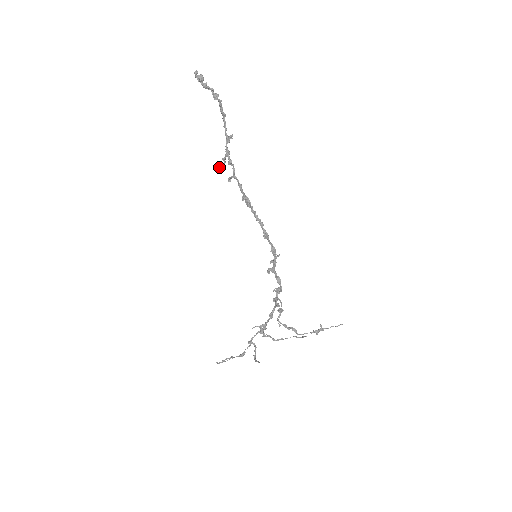
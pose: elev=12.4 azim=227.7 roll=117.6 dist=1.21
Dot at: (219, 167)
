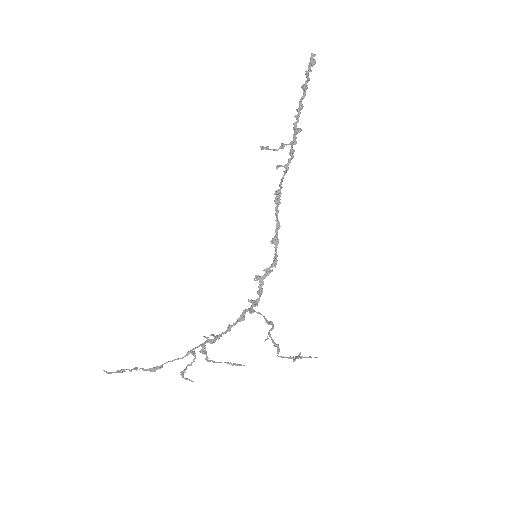
Dot at: occluded
